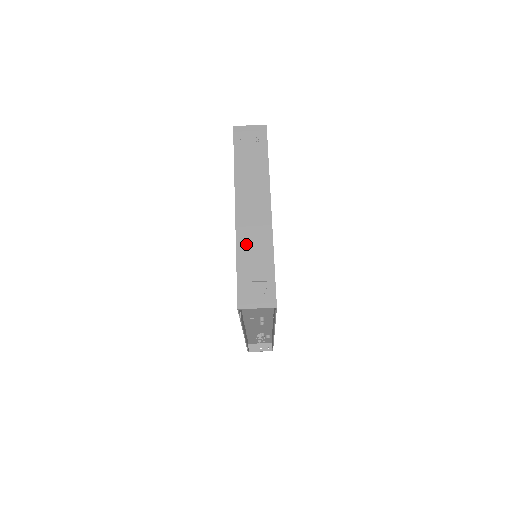
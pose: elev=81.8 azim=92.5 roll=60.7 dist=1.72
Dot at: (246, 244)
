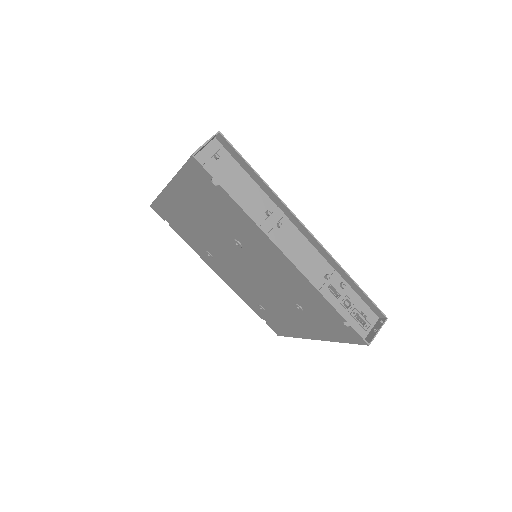
Dot at: occluded
